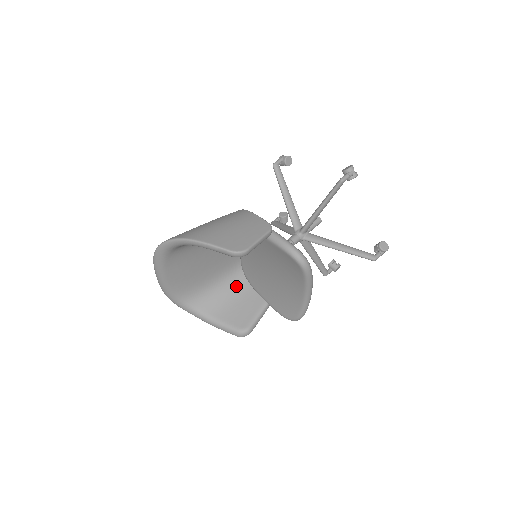
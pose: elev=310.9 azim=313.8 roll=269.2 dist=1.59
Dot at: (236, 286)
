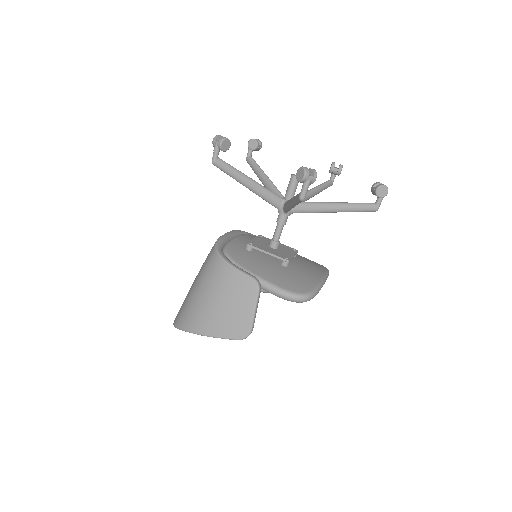
Dot at: occluded
